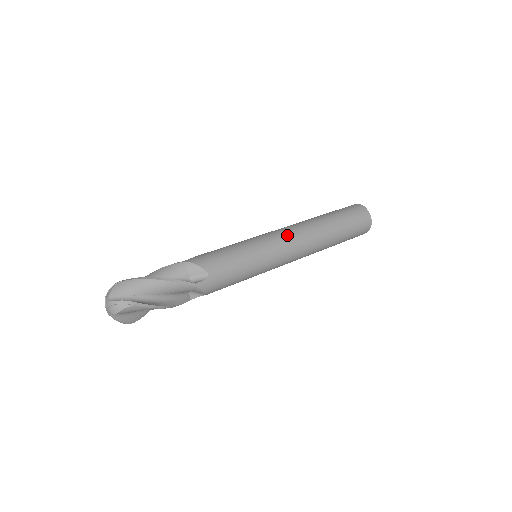
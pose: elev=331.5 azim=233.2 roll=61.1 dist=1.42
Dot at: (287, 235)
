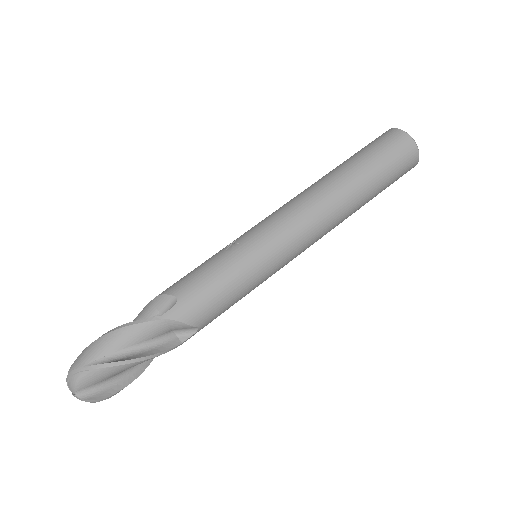
Dot at: (304, 236)
